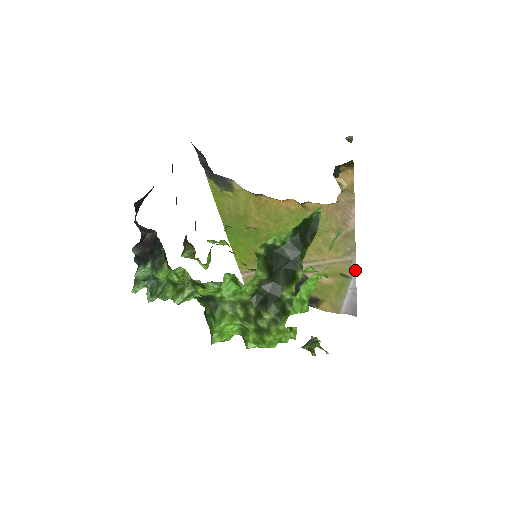
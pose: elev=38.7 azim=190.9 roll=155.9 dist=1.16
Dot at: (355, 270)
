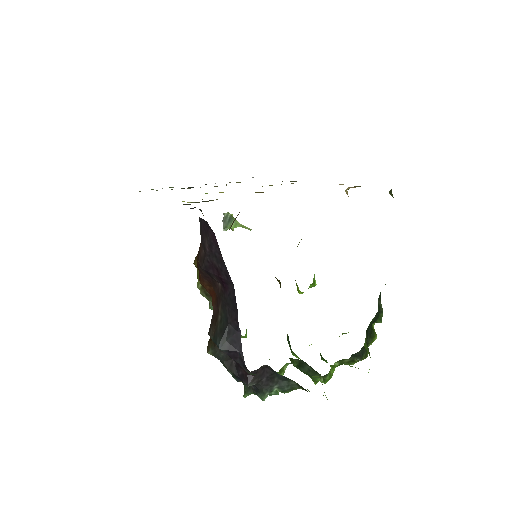
Dot at: occluded
